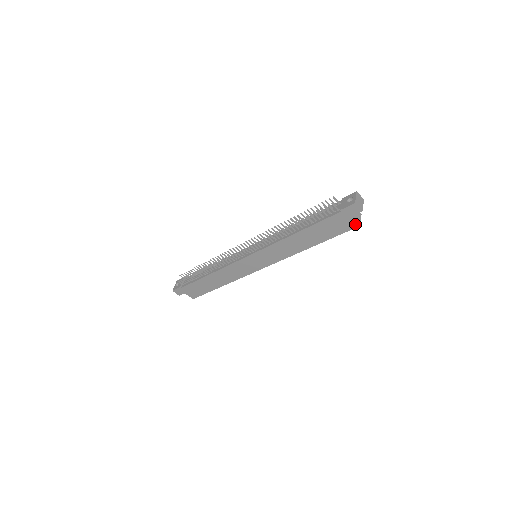
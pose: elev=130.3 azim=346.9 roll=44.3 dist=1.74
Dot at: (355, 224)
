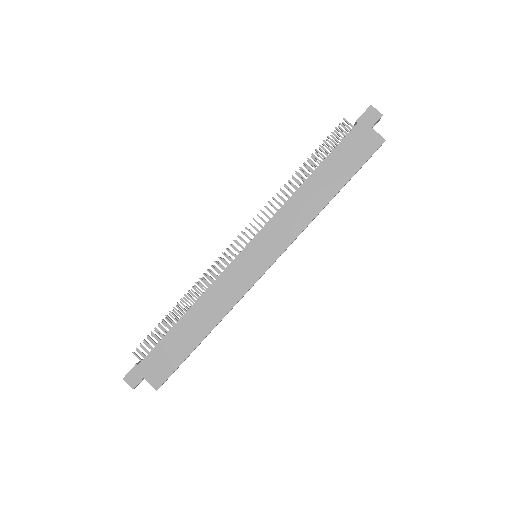
Dot at: (379, 139)
